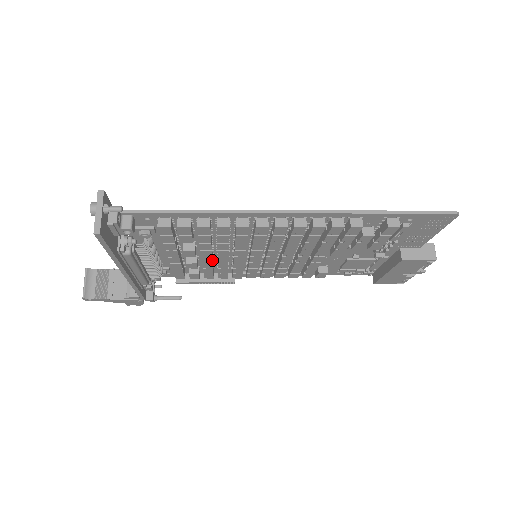
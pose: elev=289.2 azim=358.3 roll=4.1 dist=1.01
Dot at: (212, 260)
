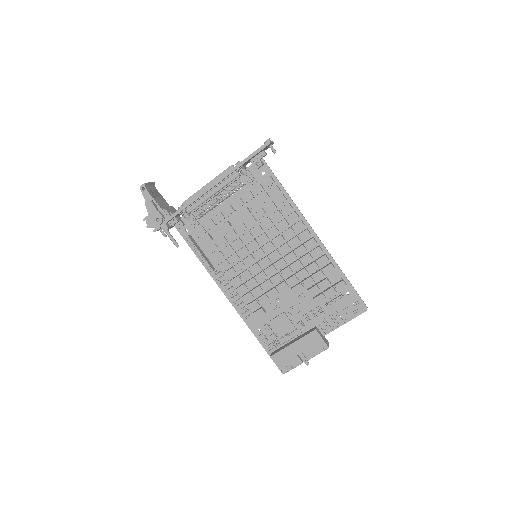
Dot at: occluded
